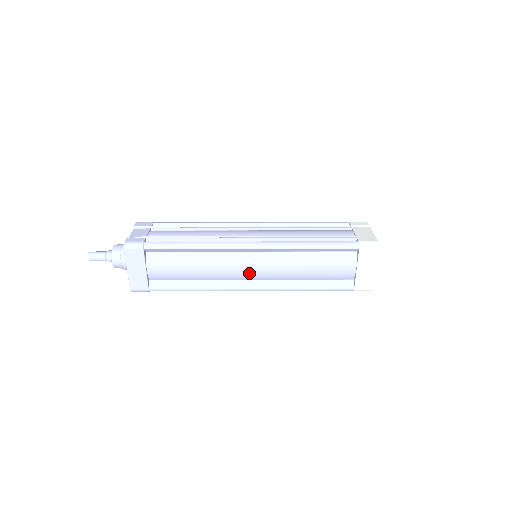
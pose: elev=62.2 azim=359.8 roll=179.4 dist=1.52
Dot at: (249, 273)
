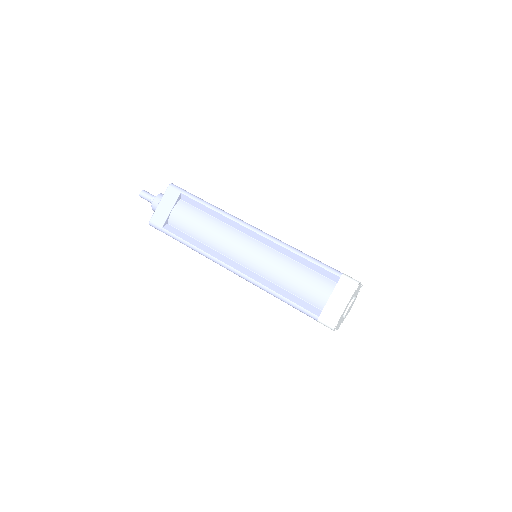
Dot at: (241, 254)
